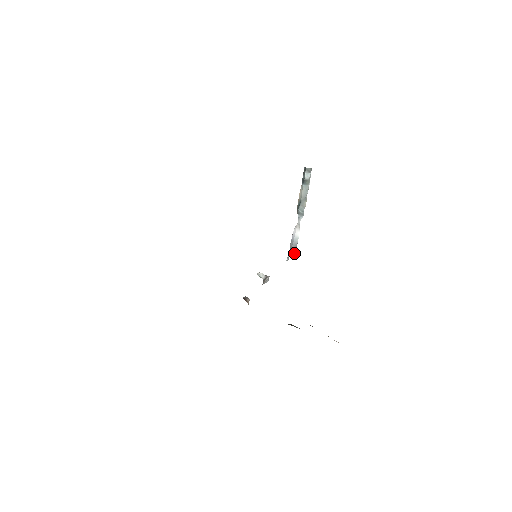
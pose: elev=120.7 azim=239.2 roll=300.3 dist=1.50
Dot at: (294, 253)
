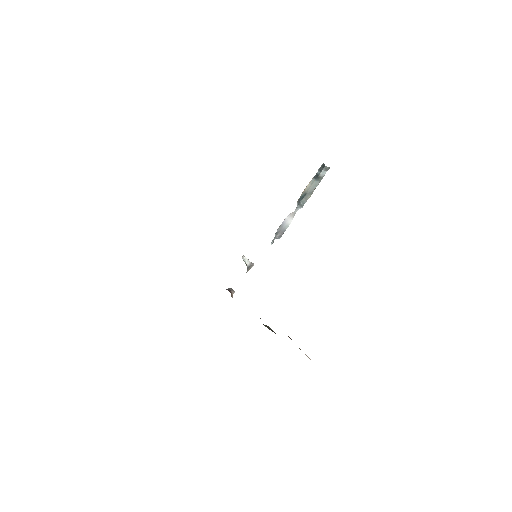
Dot at: (279, 237)
